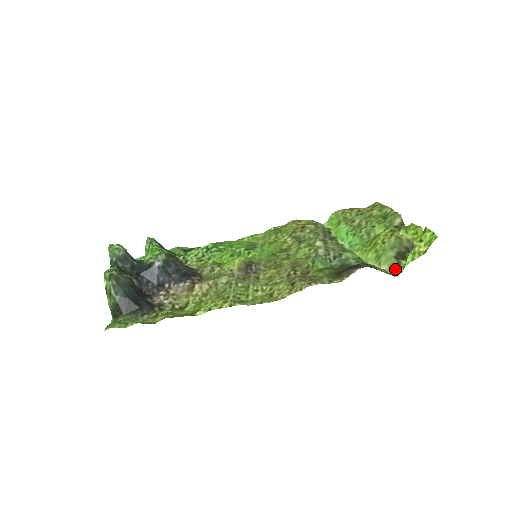
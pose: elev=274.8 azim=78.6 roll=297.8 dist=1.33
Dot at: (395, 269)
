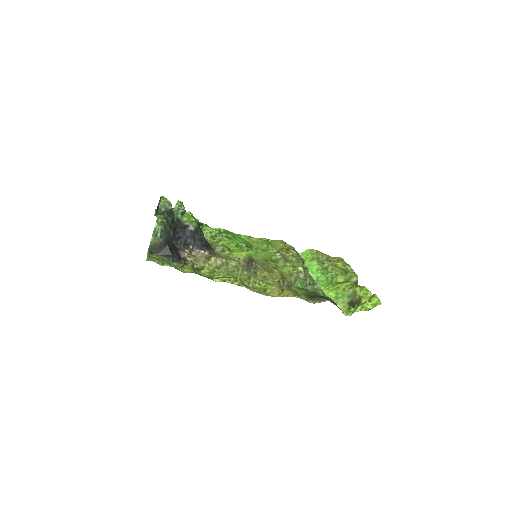
Dot at: (346, 311)
